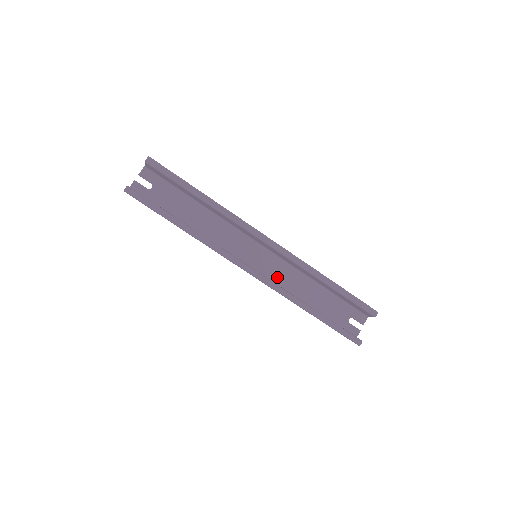
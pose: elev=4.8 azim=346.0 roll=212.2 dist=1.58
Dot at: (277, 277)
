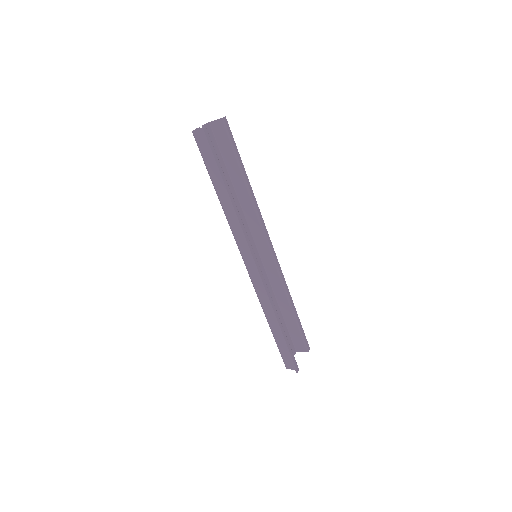
Dot at: occluded
